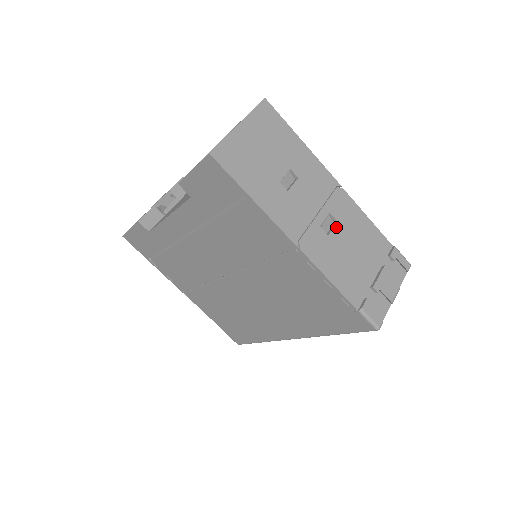
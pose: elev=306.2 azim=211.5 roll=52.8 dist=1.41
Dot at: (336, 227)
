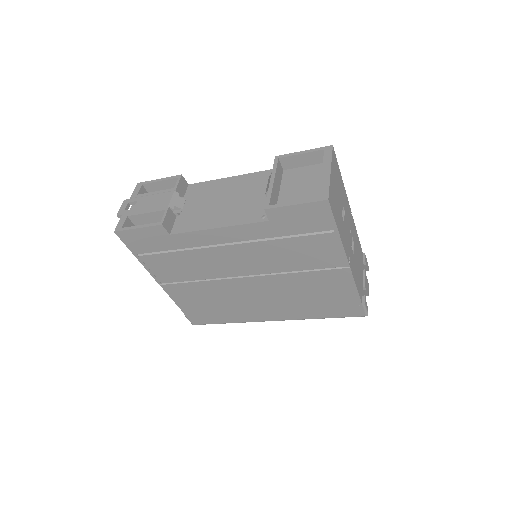
Dot at: (354, 246)
